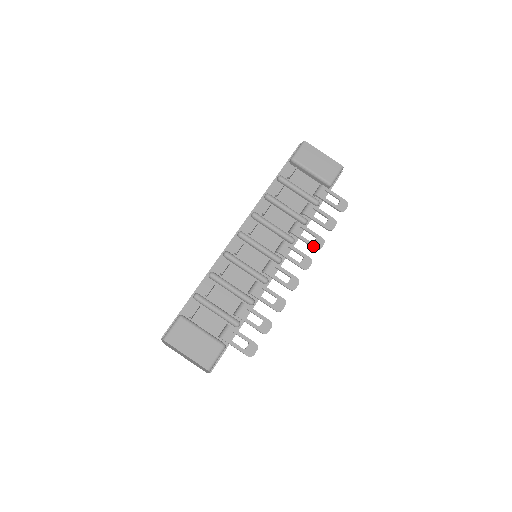
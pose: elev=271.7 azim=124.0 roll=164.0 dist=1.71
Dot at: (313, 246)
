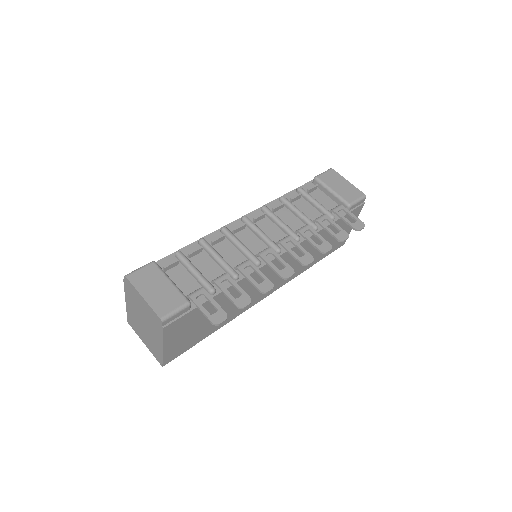
Dot at: (318, 248)
